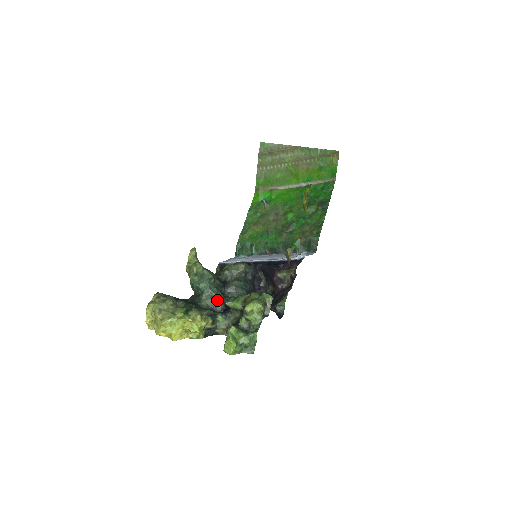
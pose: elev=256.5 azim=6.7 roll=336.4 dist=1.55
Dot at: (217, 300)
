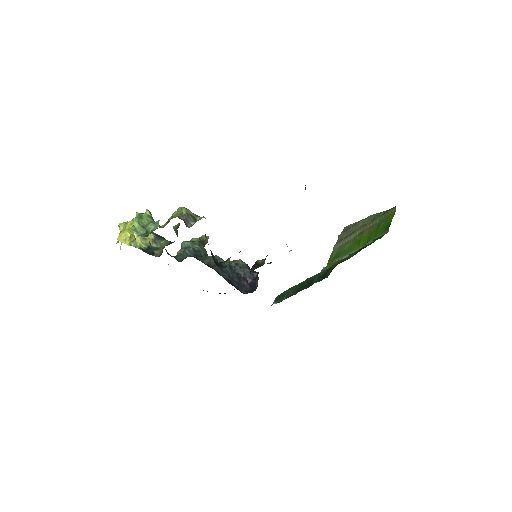
Dot at: (186, 255)
